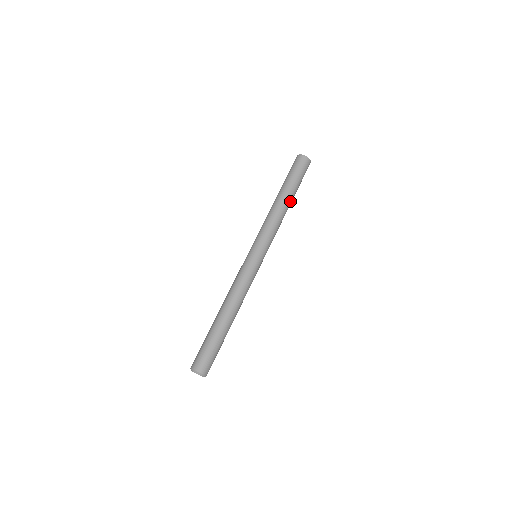
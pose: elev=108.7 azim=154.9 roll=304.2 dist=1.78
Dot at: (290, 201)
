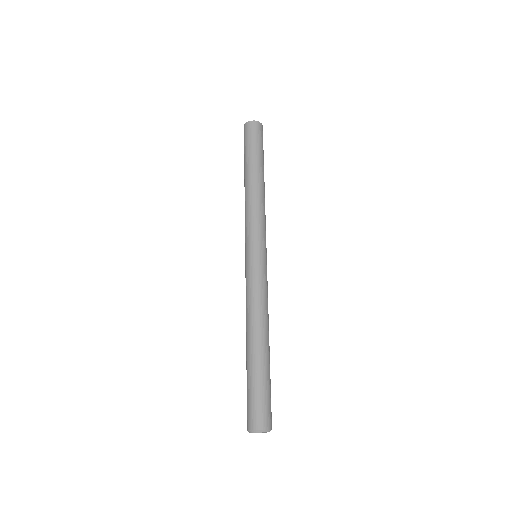
Dot at: (260, 175)
